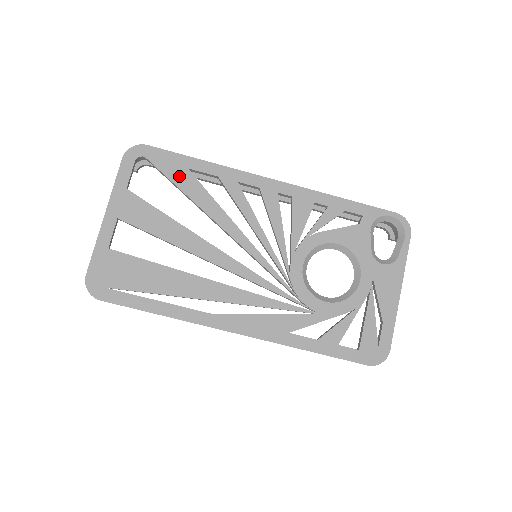
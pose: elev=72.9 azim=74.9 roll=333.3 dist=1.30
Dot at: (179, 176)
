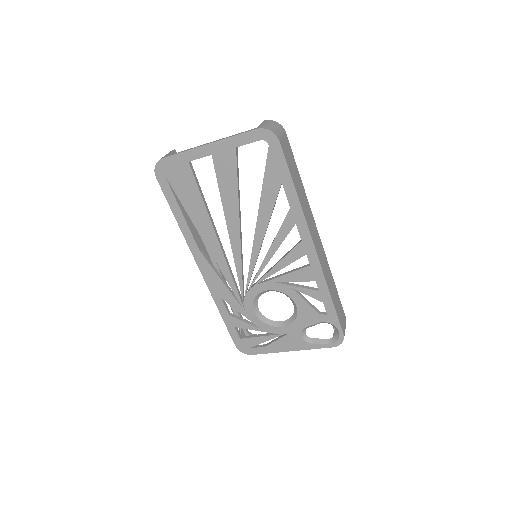
Dot at: (272, 180)
